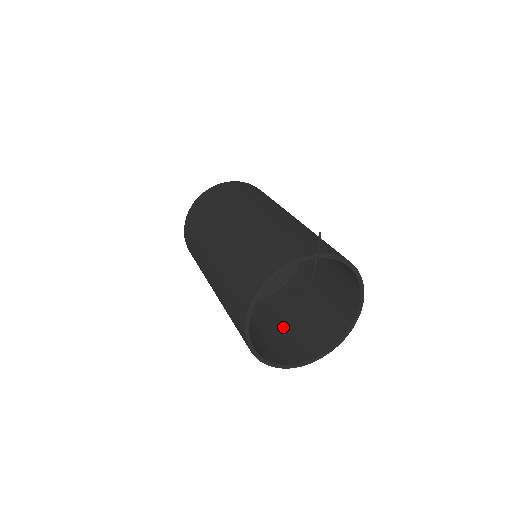
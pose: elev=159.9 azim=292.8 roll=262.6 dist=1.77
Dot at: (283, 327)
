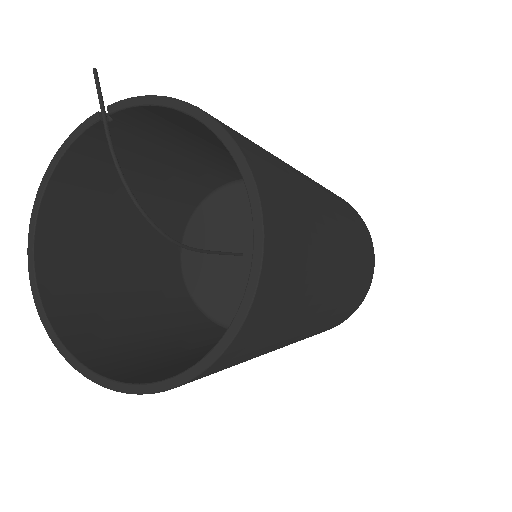
Dot at: occluded
